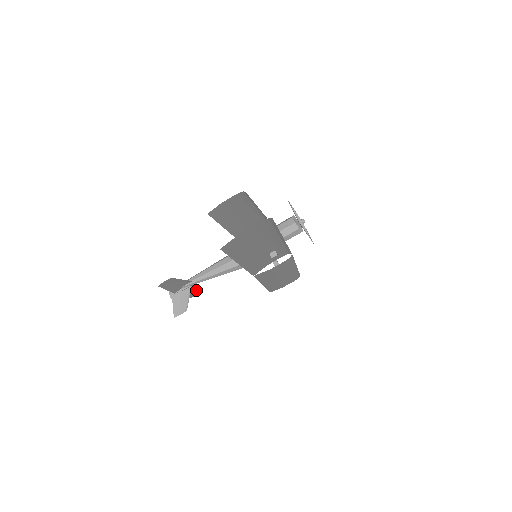
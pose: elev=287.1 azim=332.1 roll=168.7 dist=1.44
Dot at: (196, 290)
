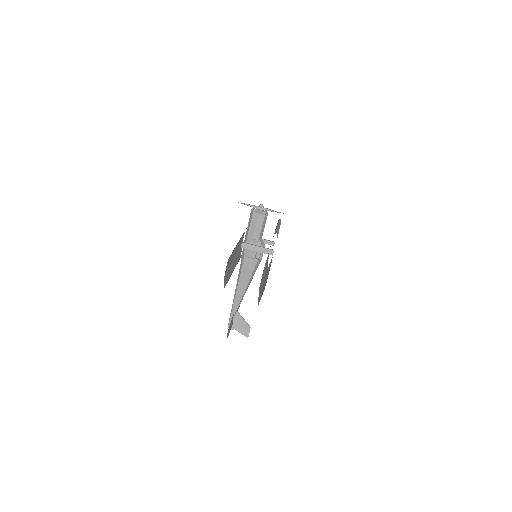
Dot at: occluded
